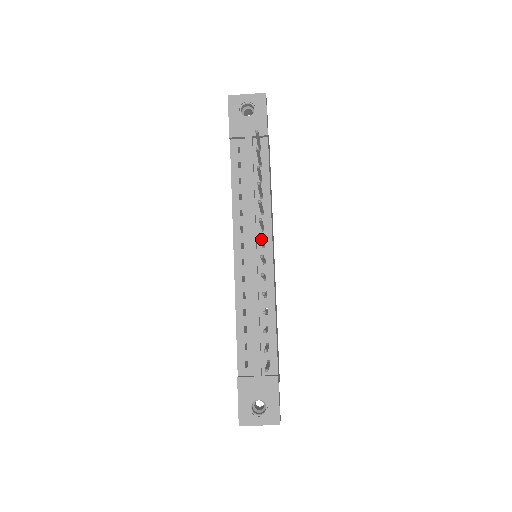
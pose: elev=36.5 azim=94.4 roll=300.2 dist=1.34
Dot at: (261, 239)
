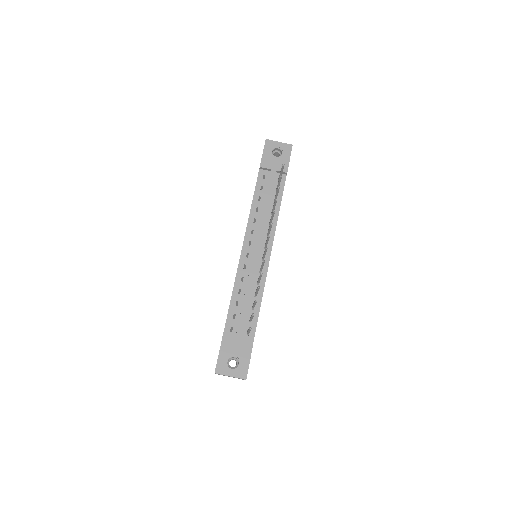
Dot at: (269, 237)
